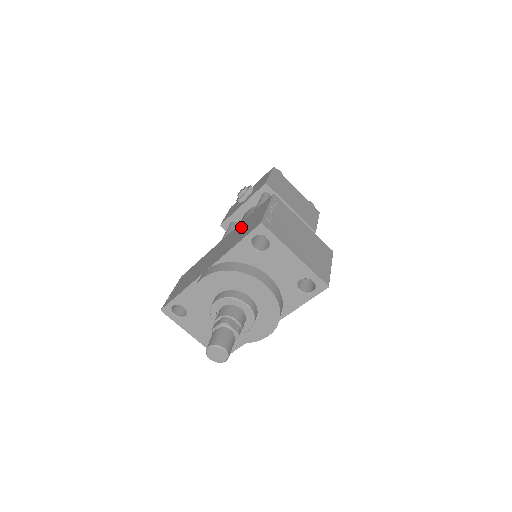
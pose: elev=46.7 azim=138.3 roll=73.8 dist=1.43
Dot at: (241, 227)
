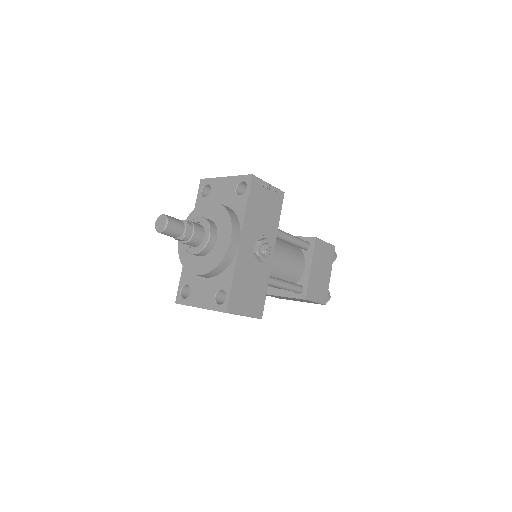
Dot at: occluded
